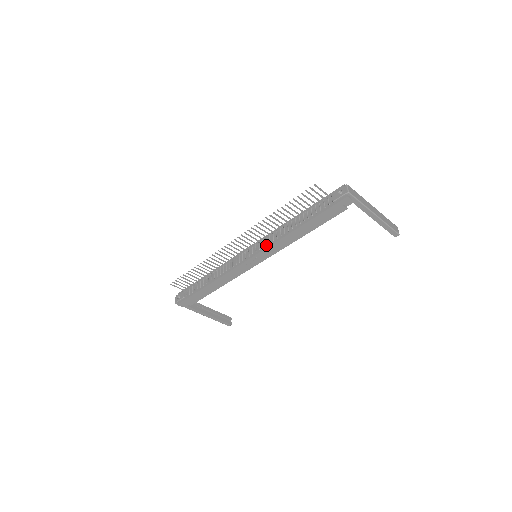
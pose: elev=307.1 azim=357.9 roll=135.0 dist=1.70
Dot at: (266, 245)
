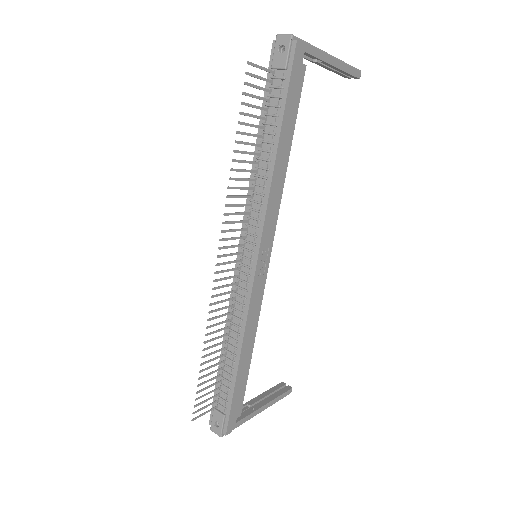
Dot at: (259, 221)
